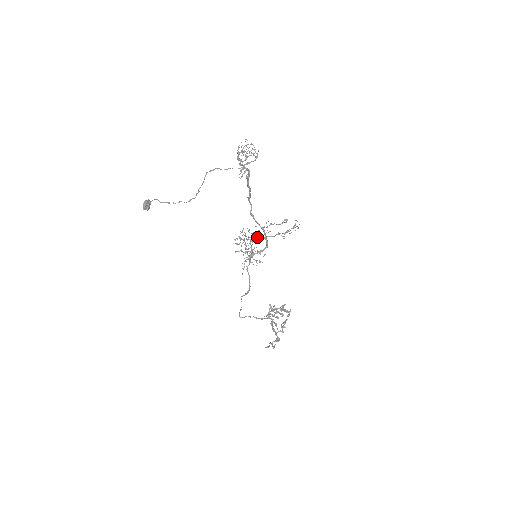
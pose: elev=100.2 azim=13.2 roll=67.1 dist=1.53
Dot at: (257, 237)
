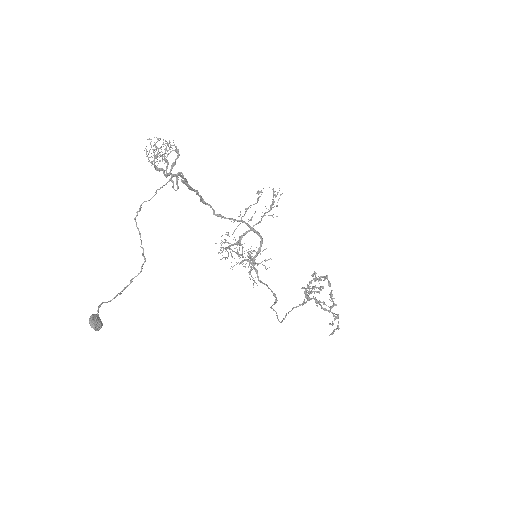
Dot at: (242, 235)
